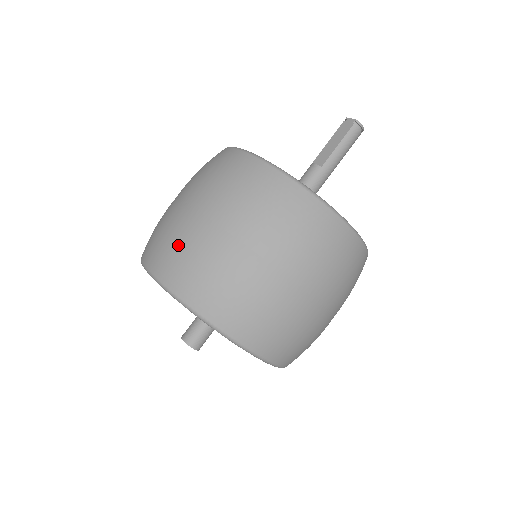
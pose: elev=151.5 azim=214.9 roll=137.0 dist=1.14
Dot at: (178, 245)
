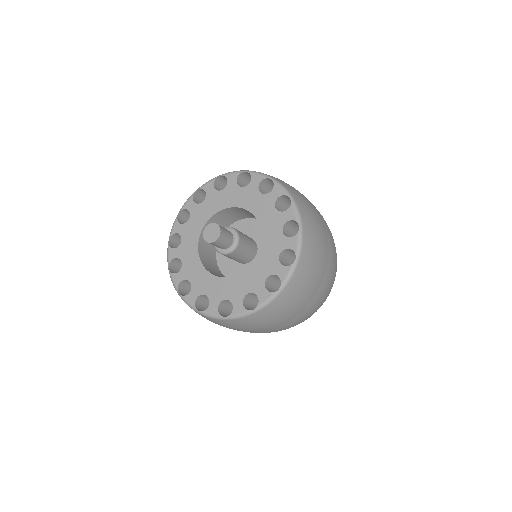
Dot at: occluded
